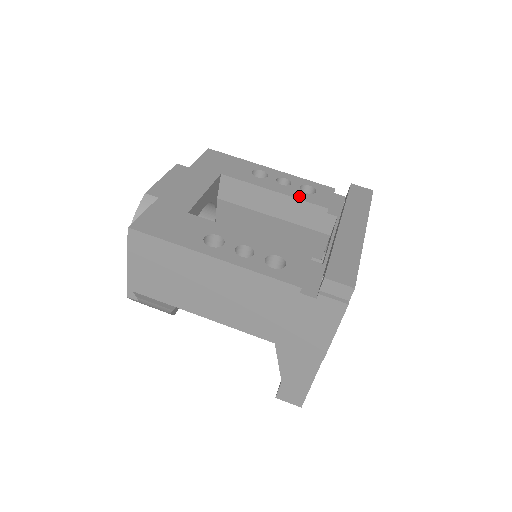
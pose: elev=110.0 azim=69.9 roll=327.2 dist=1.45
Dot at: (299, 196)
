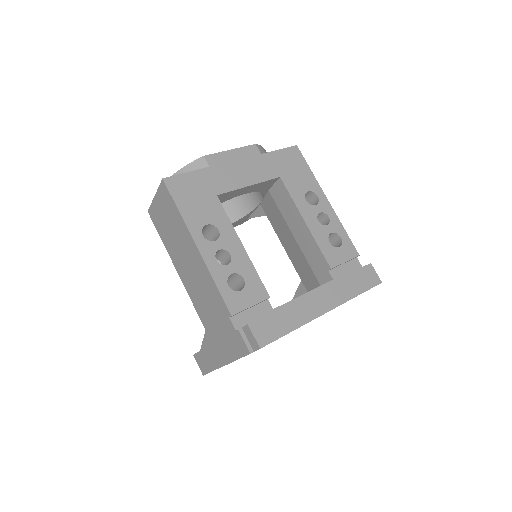
Dot at: (320, 241)
